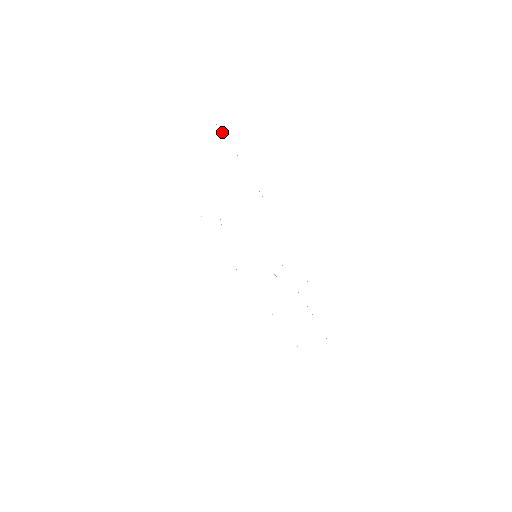
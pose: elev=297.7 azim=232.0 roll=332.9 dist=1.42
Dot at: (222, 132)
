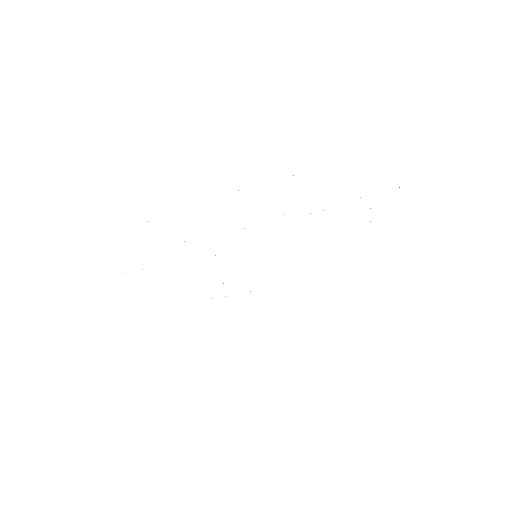
Dot at: occluded
